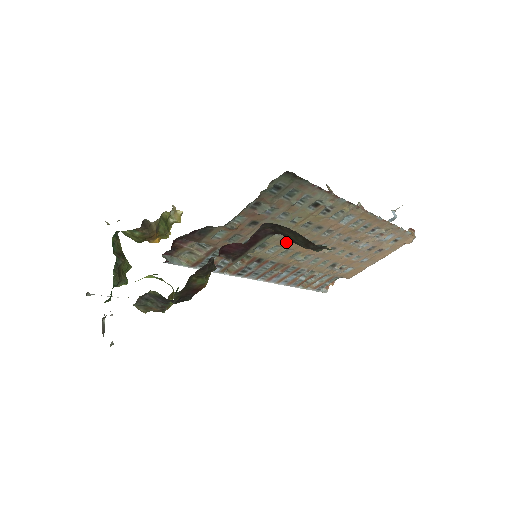
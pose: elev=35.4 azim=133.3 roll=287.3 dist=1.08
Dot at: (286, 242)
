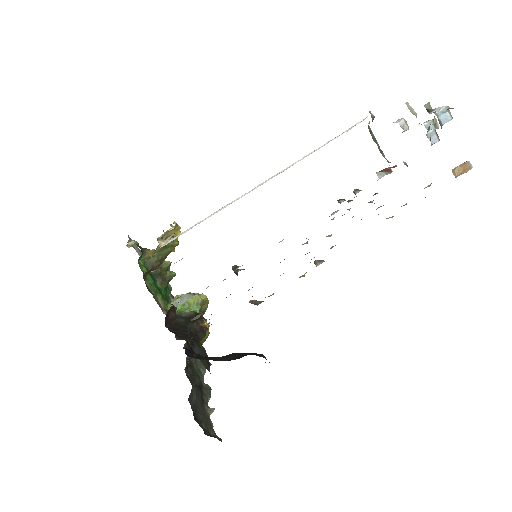
Dot at: occluded
